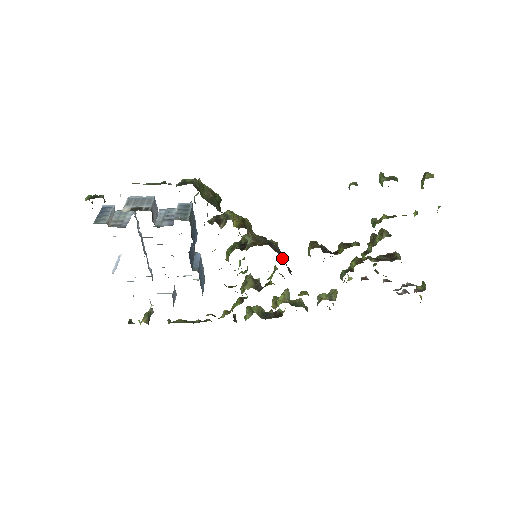
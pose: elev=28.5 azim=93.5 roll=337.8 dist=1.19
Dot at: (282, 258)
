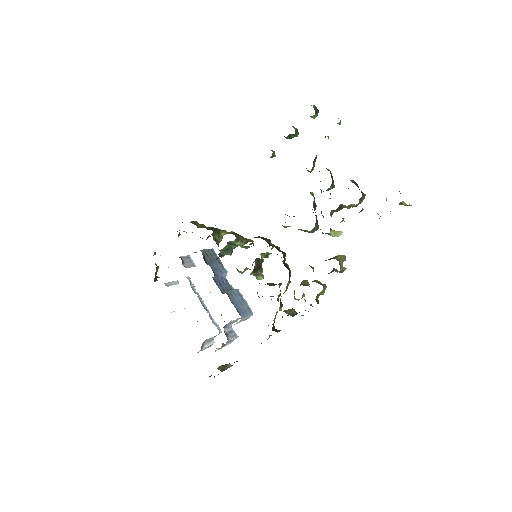
Dot at: (272, 245)
